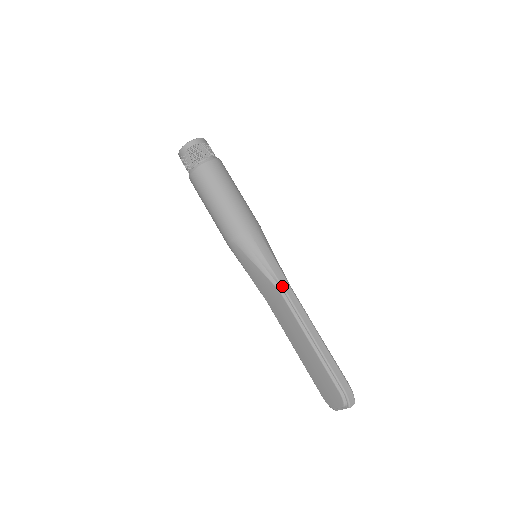
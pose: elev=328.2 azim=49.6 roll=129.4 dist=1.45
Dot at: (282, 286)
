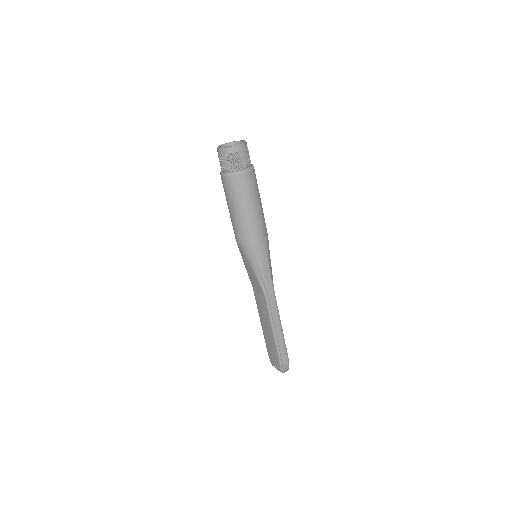
Dot at: (268, 292)
